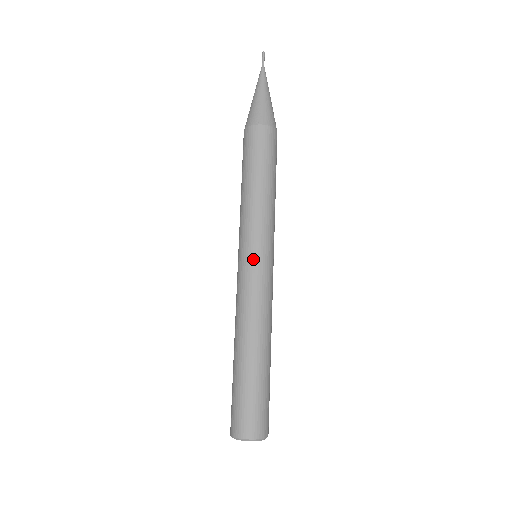
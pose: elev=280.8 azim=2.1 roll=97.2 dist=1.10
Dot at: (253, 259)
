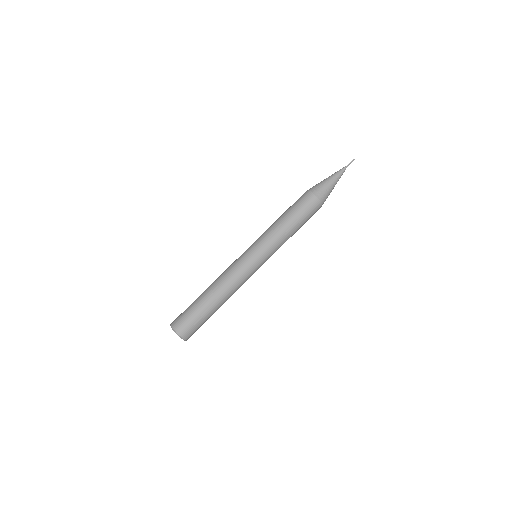
Dot at: (247, 251)
